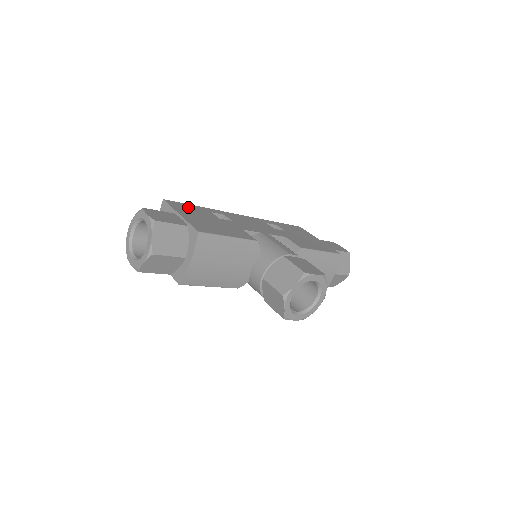
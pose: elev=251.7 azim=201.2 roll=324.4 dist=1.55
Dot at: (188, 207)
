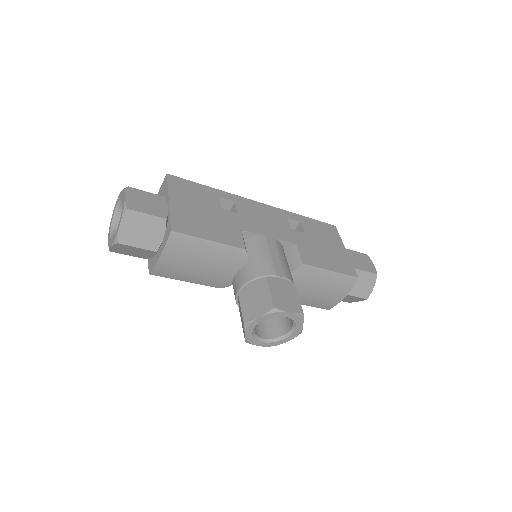
Dot at: (192, 188)
